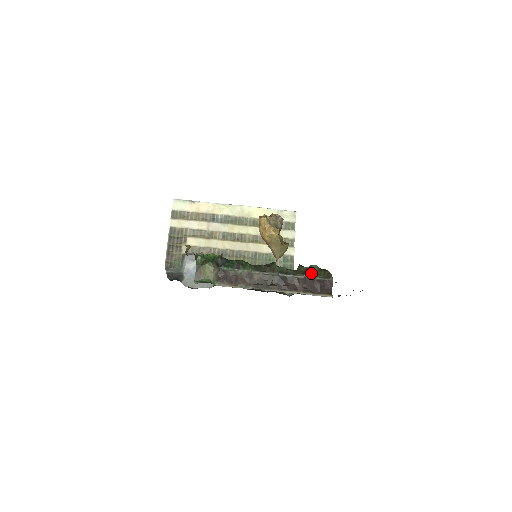
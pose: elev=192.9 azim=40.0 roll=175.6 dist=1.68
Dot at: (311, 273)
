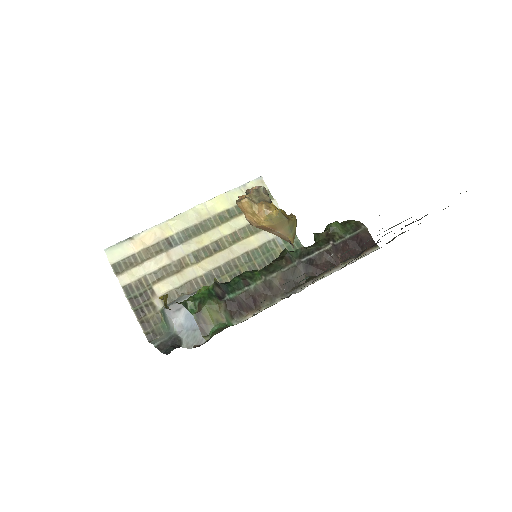
Dot at: (336, 235)
